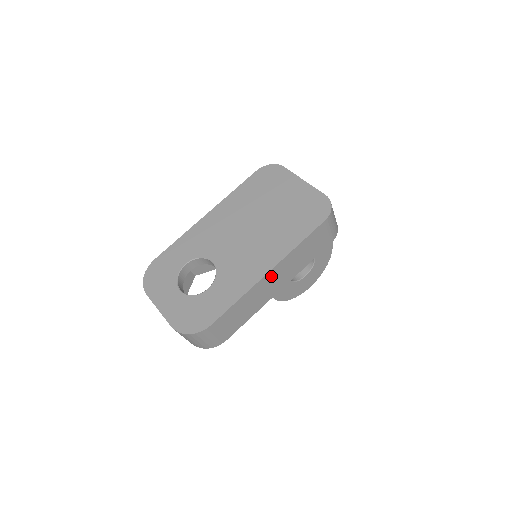
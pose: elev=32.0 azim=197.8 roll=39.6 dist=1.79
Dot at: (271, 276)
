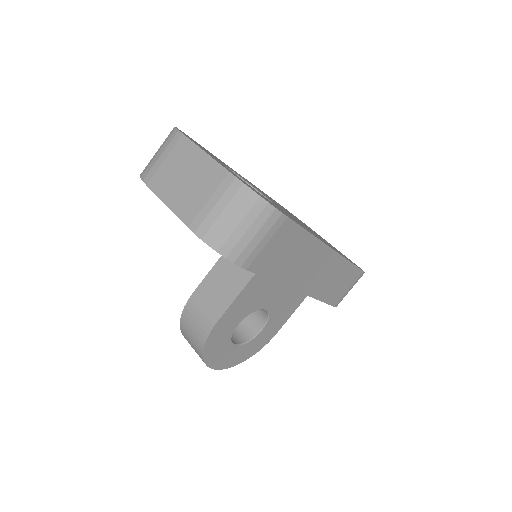
Dot at: (325, 258)
